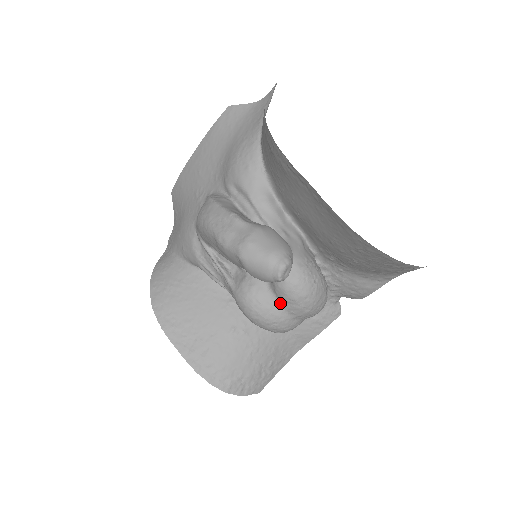
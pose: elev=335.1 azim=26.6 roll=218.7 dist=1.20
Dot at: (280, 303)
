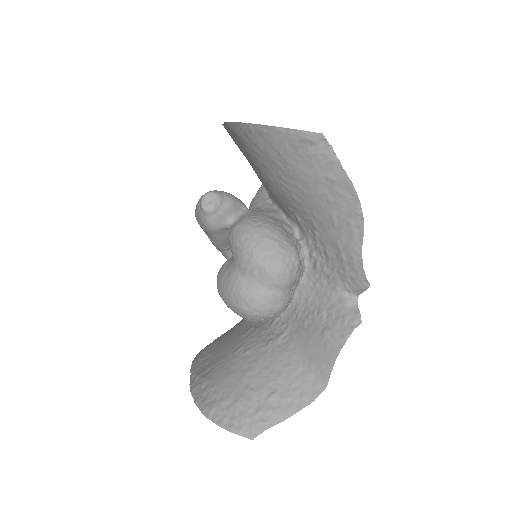
Dot at: (233, 261)
